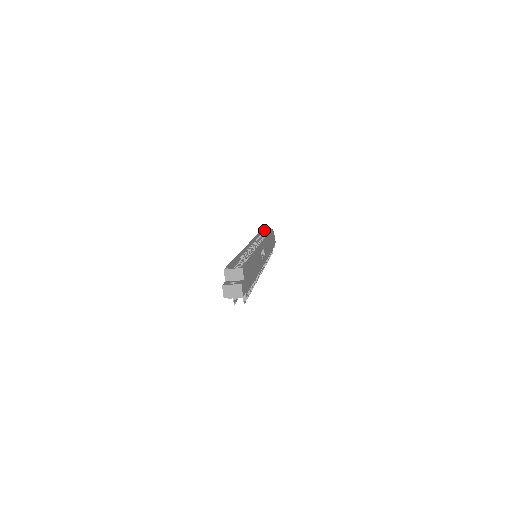
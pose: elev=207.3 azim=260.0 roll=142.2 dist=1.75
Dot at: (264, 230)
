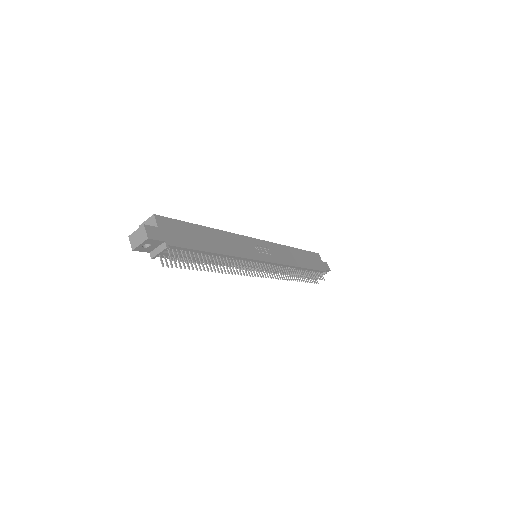
Dot at: occluded
